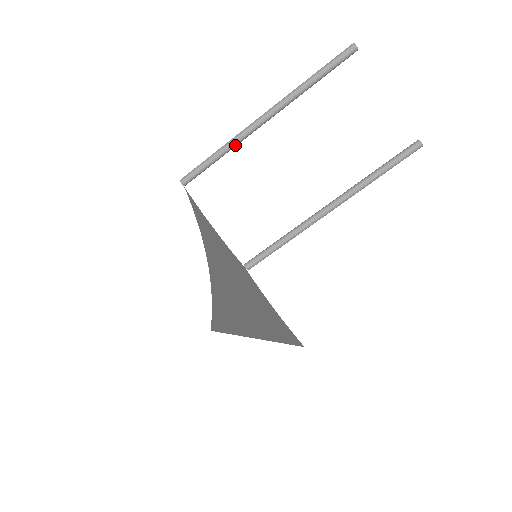
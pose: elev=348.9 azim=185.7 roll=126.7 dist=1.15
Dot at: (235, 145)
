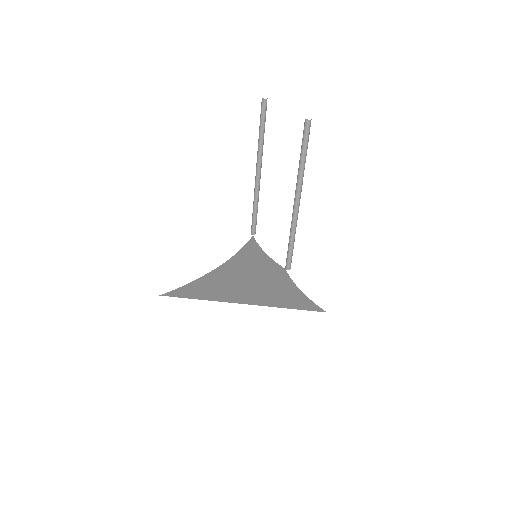
Dot at: (256, 196)
